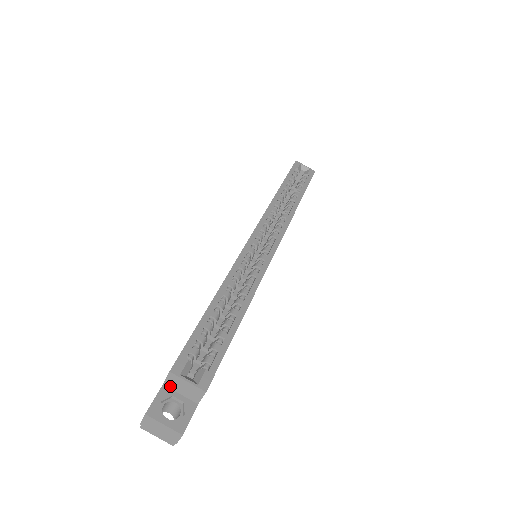
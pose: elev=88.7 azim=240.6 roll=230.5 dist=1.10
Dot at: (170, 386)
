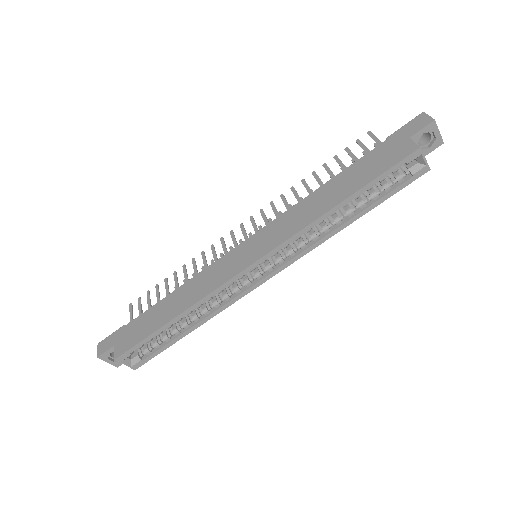
Dot at: occluded
